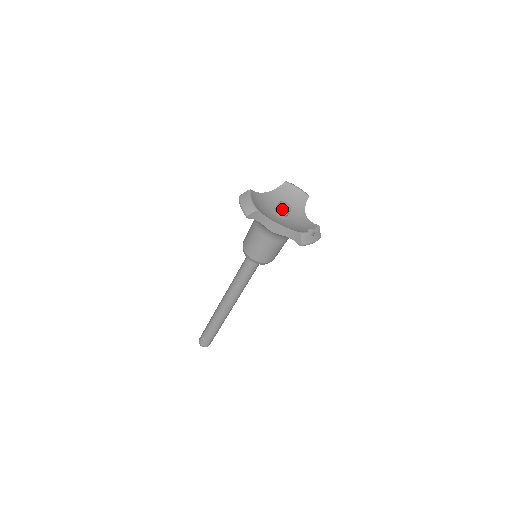
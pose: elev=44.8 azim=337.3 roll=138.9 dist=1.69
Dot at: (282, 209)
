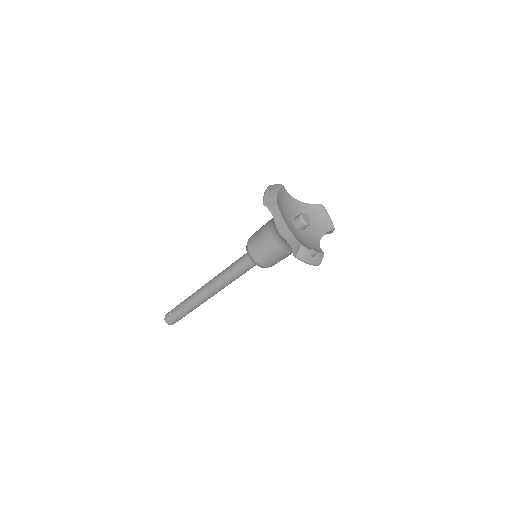
Dot at: (300, 219)
